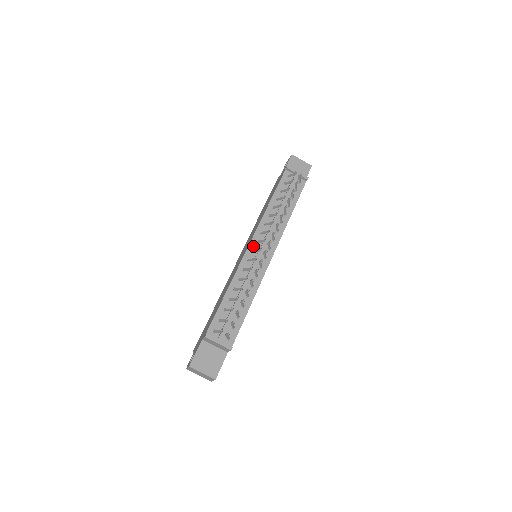
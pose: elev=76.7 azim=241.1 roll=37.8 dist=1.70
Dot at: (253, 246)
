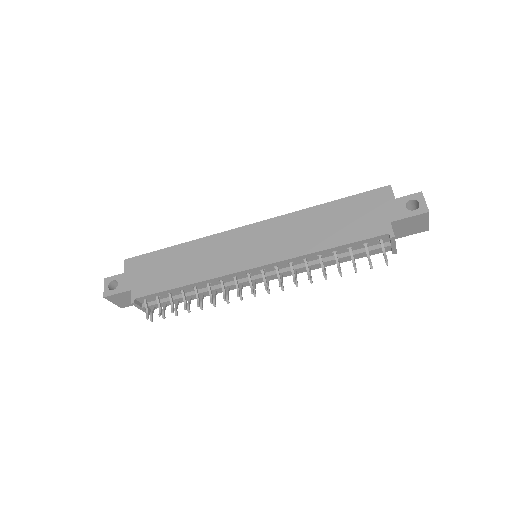
Dot at: (254, 271)
